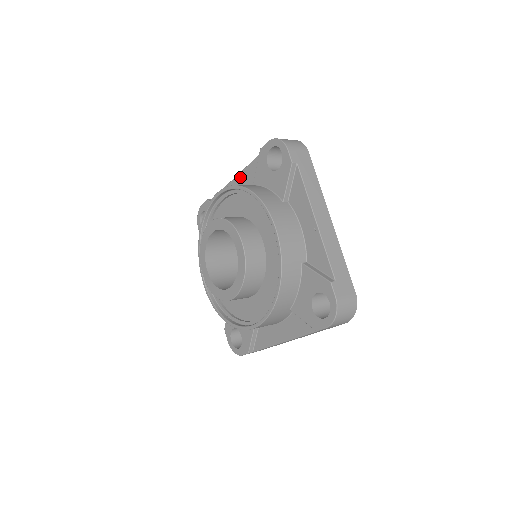
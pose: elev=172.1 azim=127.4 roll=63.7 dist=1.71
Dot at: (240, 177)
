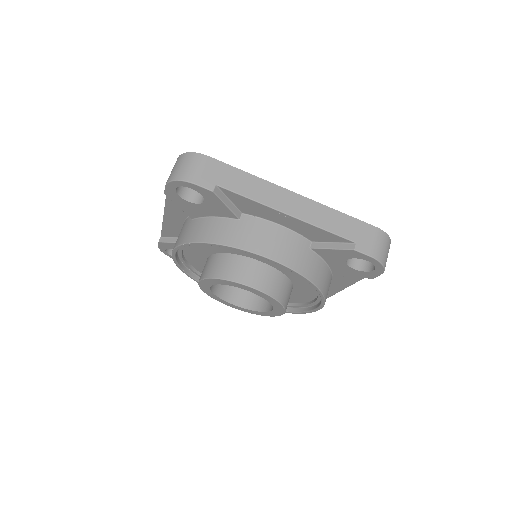
Dot at: (169, 215)
